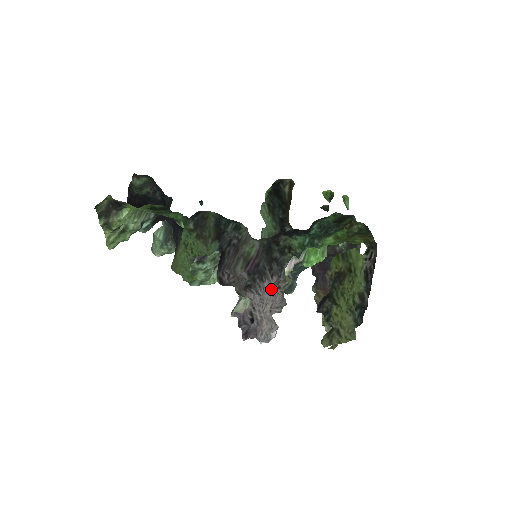
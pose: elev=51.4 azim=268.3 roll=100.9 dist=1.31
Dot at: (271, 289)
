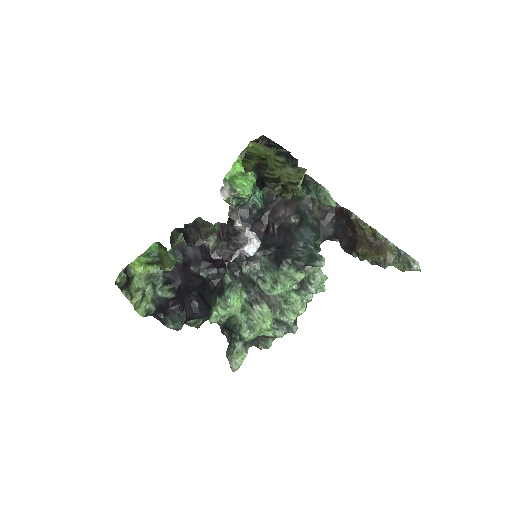
Dot at: occluded
